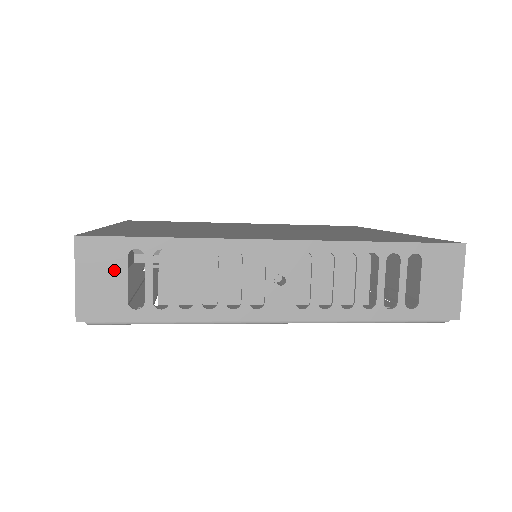
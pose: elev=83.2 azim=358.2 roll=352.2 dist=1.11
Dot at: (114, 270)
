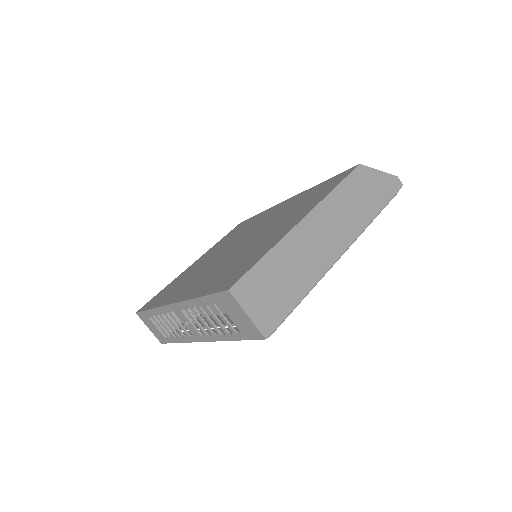
Dot at: (151, 324)
